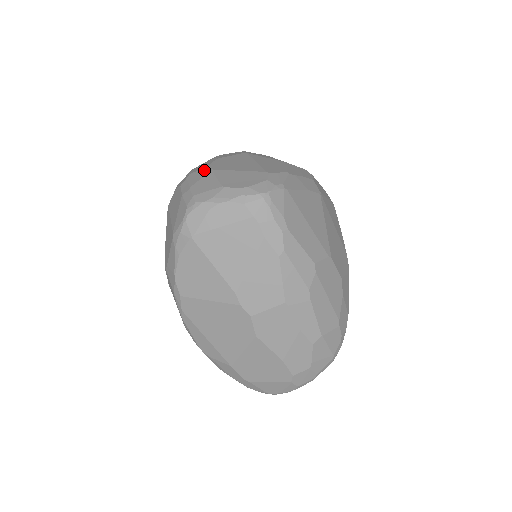
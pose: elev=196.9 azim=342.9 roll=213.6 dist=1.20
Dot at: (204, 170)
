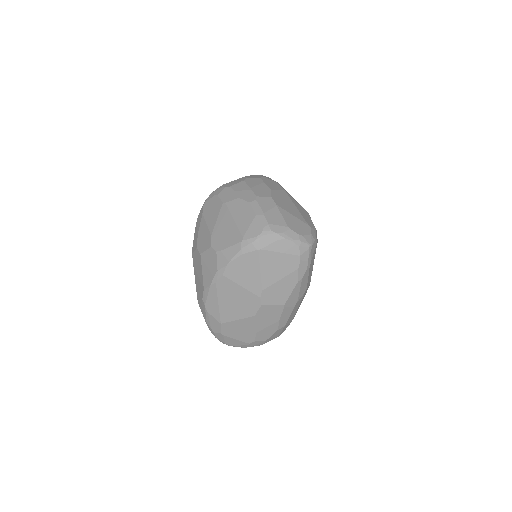
Dot at: (270, 201)
